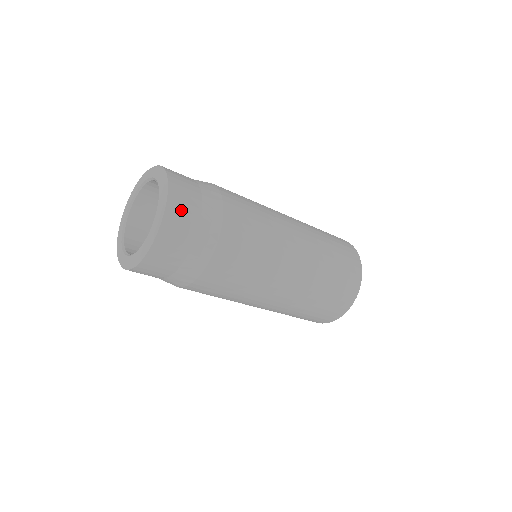
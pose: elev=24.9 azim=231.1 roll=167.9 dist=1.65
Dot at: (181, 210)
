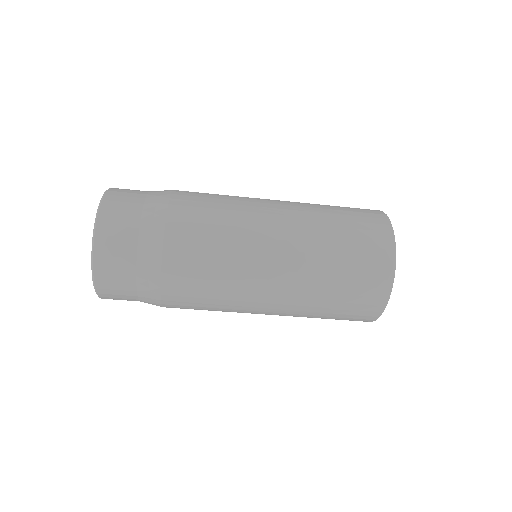
Dot at: (113, 235)
